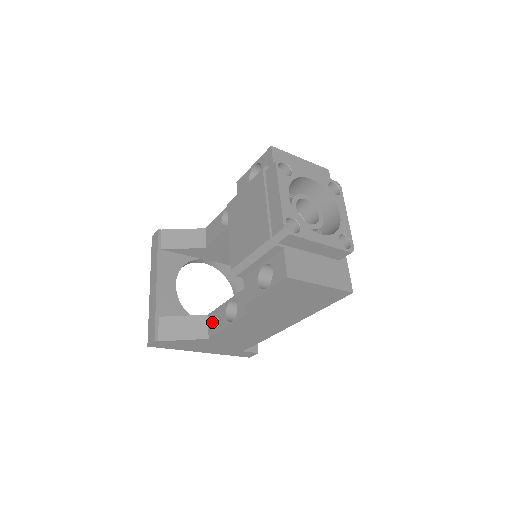
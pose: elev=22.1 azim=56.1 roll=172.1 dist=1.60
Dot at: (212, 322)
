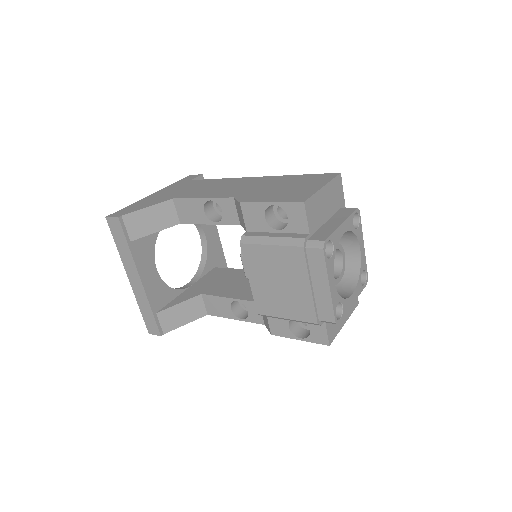
Dot at: (210, 304)
